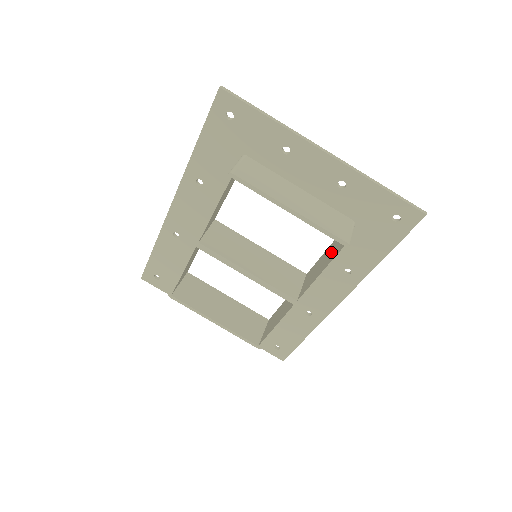
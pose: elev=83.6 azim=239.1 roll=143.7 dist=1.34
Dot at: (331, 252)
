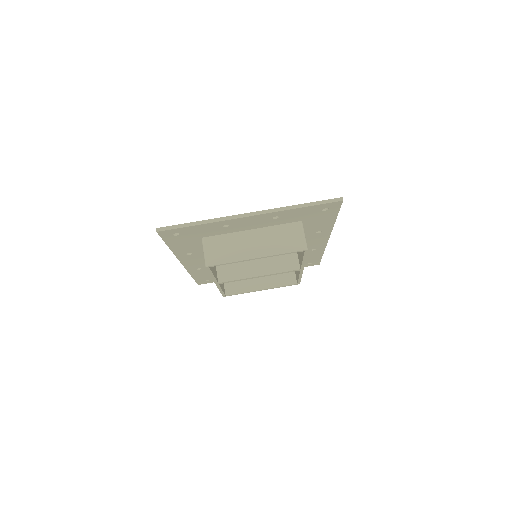
Dot at: occluded
